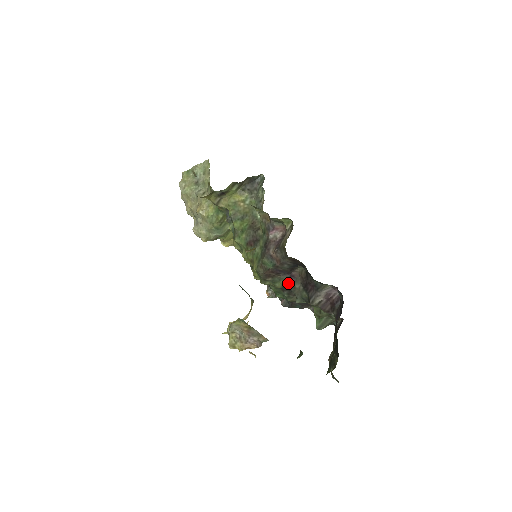
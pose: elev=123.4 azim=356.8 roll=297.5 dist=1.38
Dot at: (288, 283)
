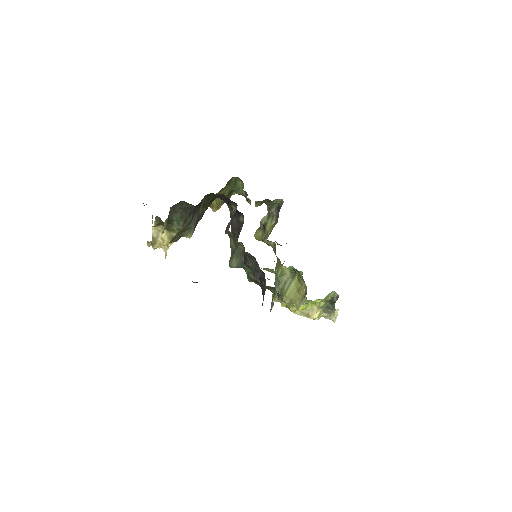
Dot at: occluded
